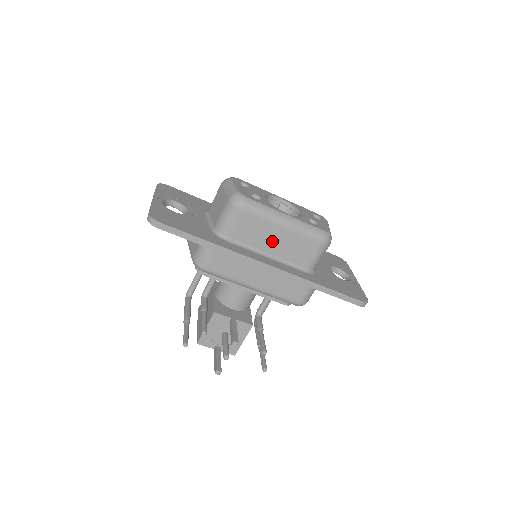
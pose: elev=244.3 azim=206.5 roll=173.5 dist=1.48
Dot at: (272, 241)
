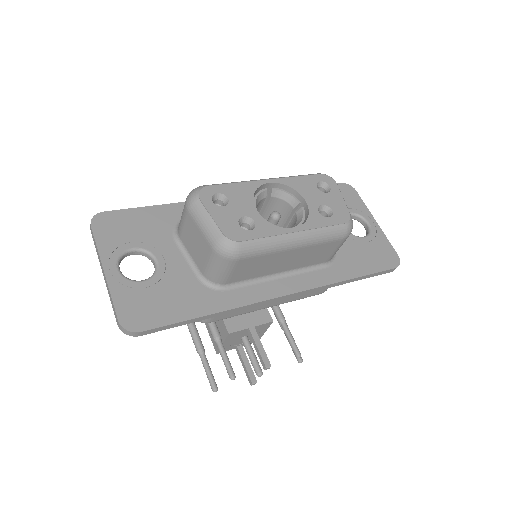
Dot at: (282, 263)
